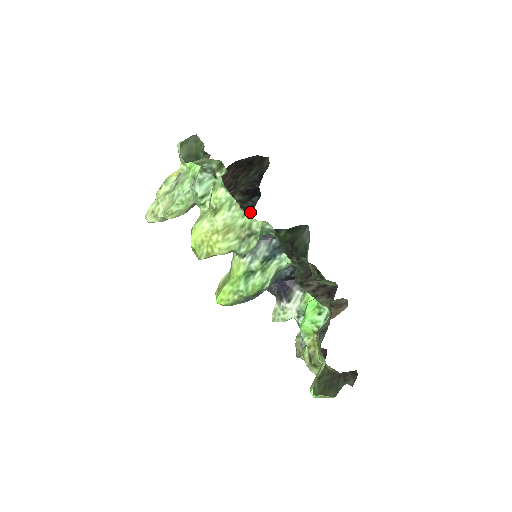
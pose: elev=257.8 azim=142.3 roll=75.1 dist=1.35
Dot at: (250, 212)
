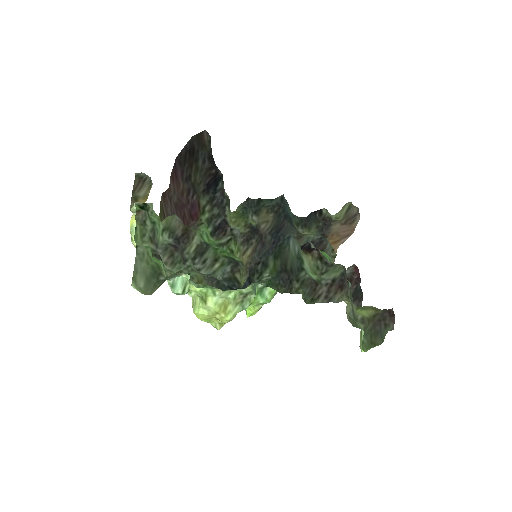
Dot at: (224, 202)
